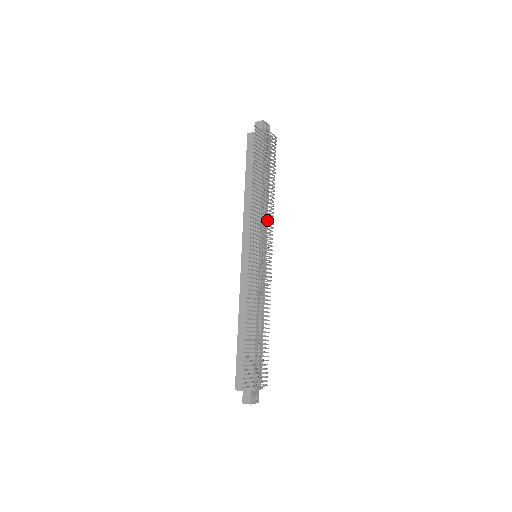
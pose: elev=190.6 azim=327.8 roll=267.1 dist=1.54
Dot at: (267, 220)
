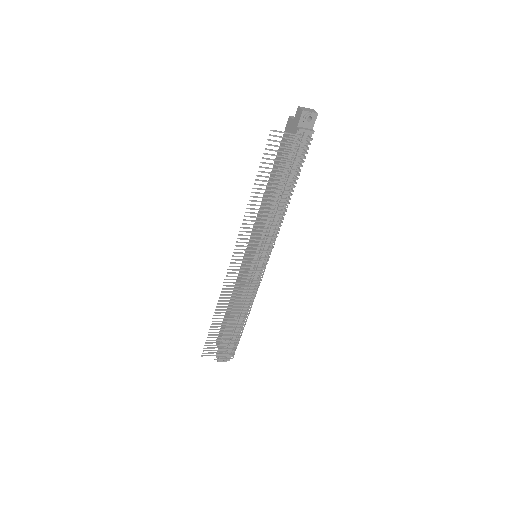
Dot at: occluded
